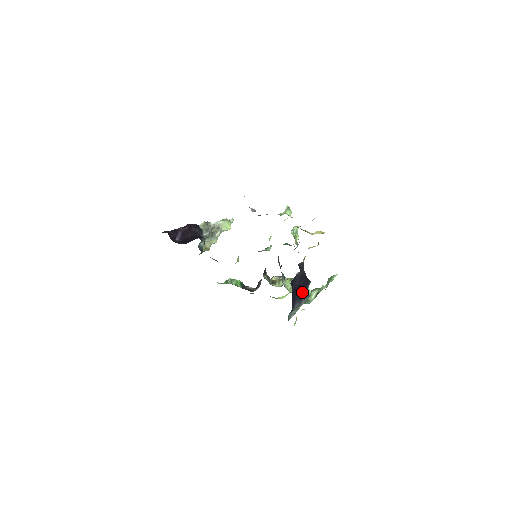
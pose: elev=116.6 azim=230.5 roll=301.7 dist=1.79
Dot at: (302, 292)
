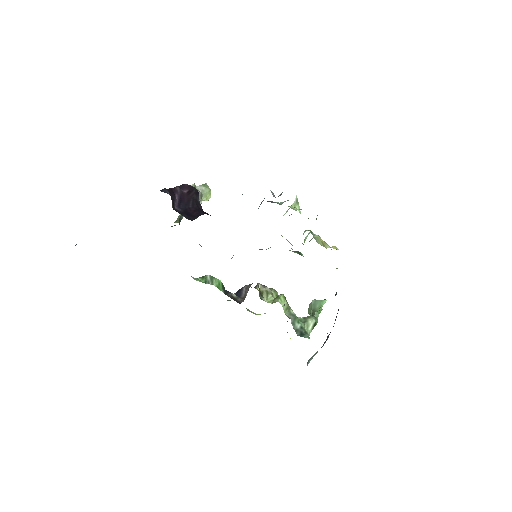
Dot at: (330, 332)
